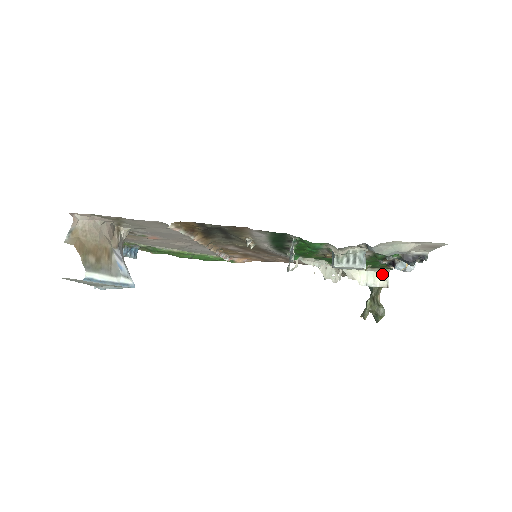
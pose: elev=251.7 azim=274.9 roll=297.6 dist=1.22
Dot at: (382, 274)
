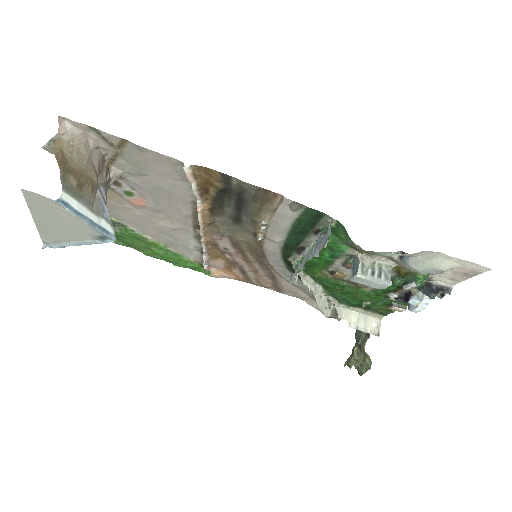
Dot at: (374, 320)
